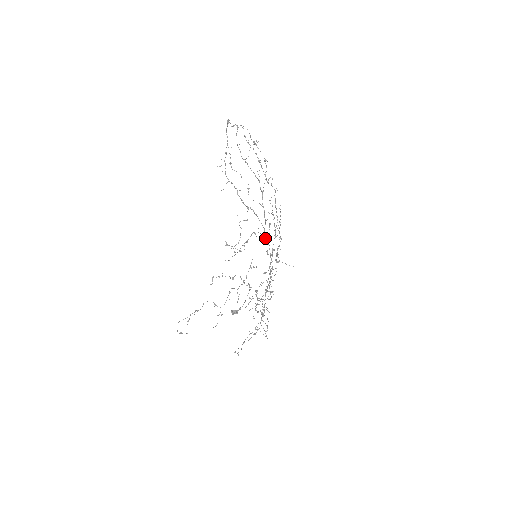
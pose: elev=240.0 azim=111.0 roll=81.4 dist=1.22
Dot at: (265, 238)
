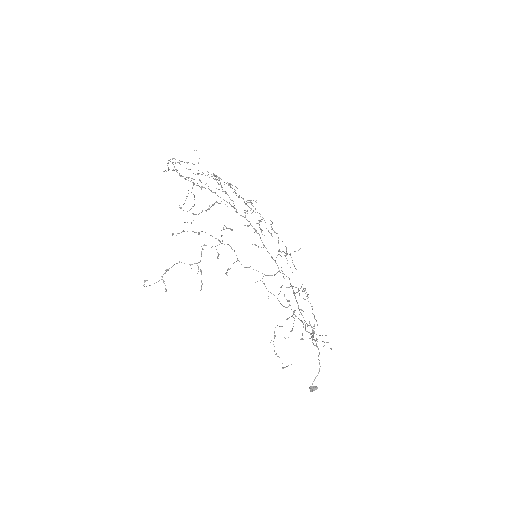
Dot at: occluded
